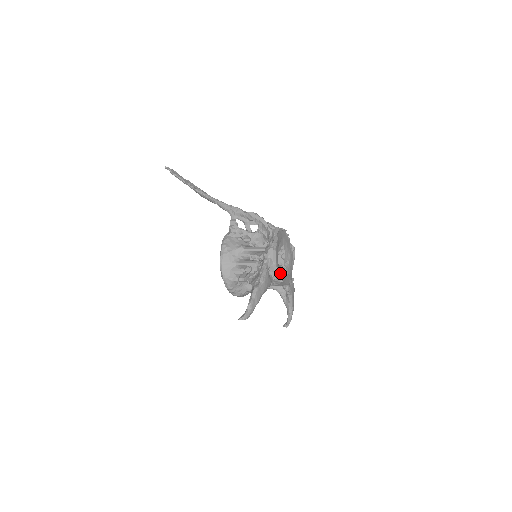
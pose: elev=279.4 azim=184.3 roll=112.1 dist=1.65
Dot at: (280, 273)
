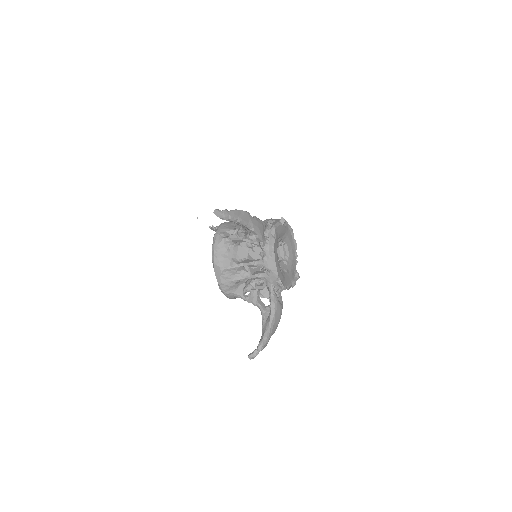
Dot at: (275, 245)
